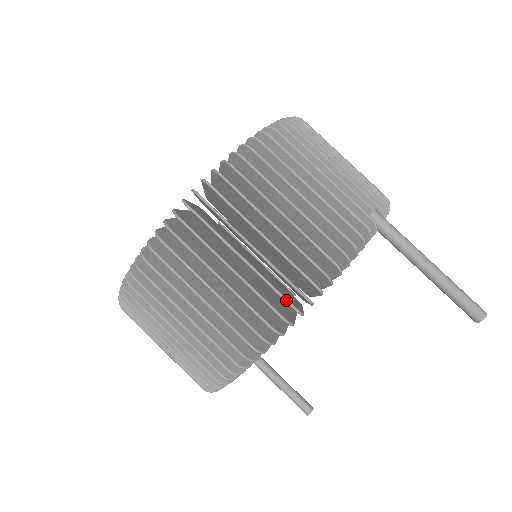
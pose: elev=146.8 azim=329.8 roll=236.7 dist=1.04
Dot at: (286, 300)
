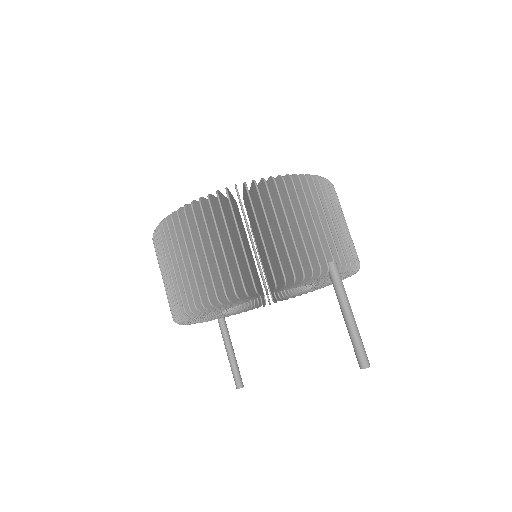
Dot at: (242, 281)
